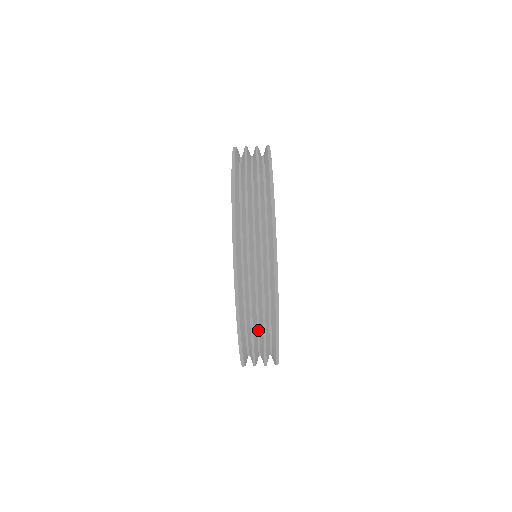
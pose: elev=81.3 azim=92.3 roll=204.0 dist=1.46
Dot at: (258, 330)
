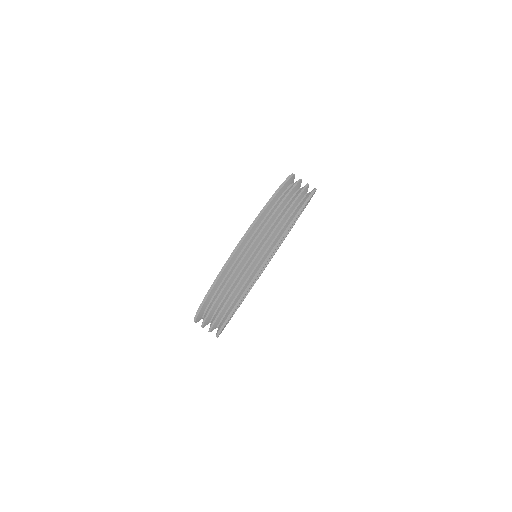
Dot at: (270, 228)
